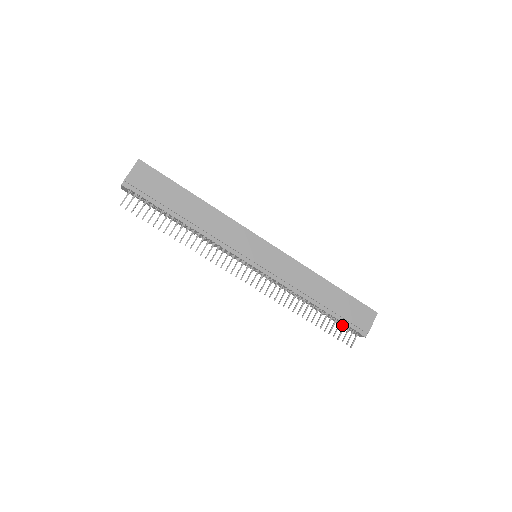
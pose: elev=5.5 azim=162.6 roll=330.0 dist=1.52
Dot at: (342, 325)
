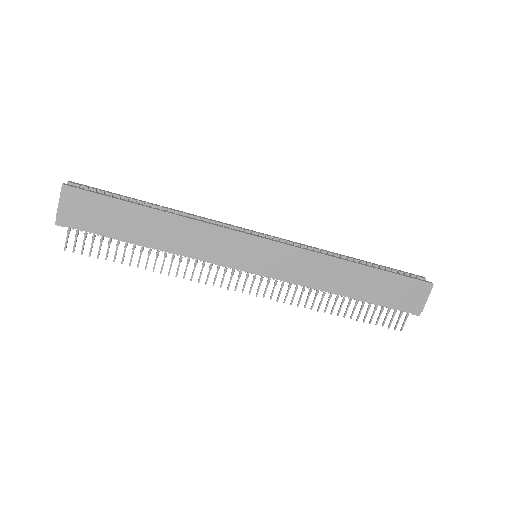
Dot at: occluded
